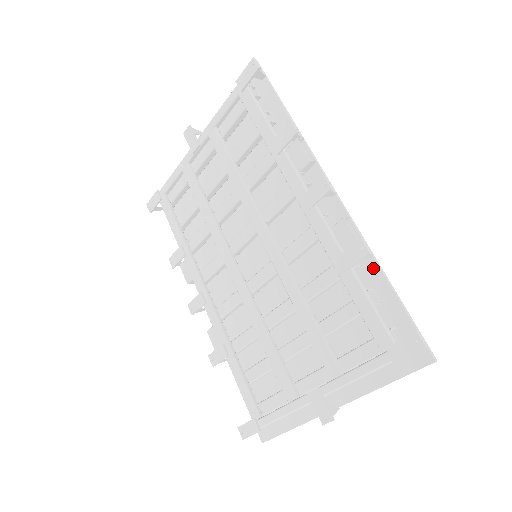
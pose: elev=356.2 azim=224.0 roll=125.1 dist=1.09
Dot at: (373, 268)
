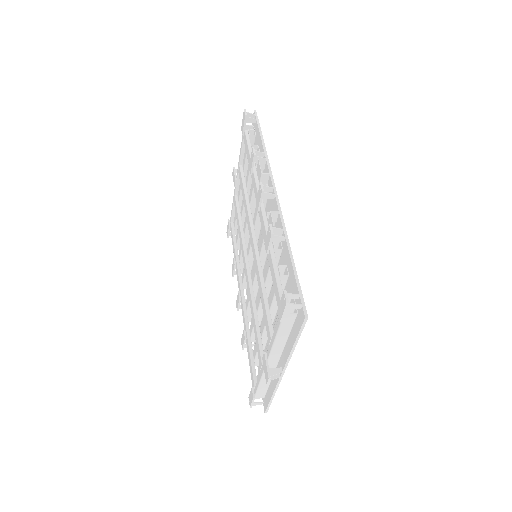
Dot at: (286, 248)
